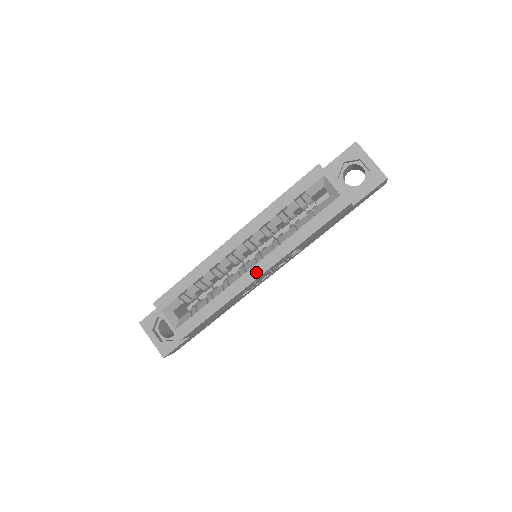
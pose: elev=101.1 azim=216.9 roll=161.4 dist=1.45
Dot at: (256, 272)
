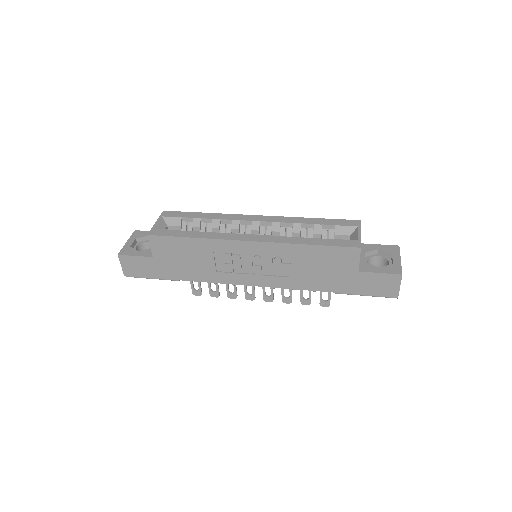
Dot at: (249, 237)
